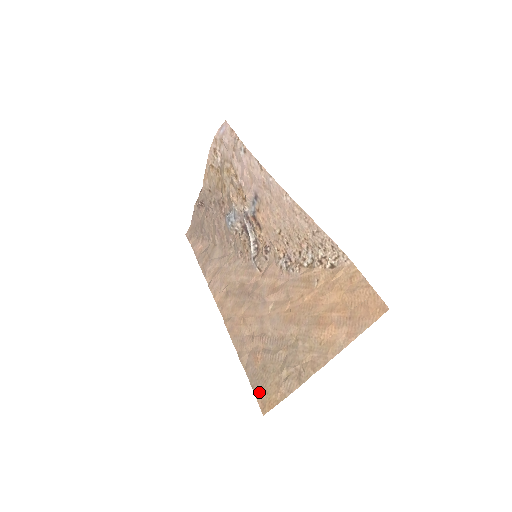
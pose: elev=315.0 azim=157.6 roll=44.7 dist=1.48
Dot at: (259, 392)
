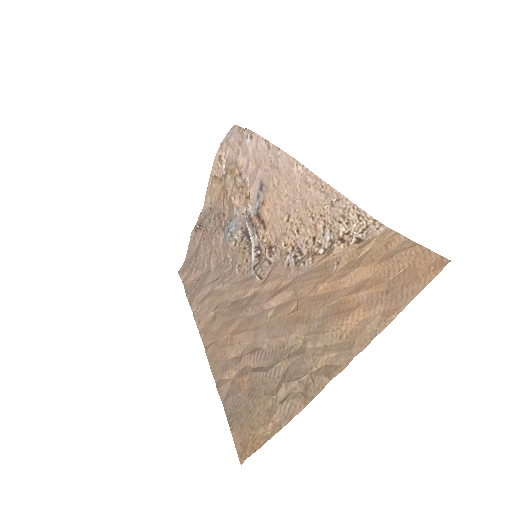
Dot at: (239, 429)
